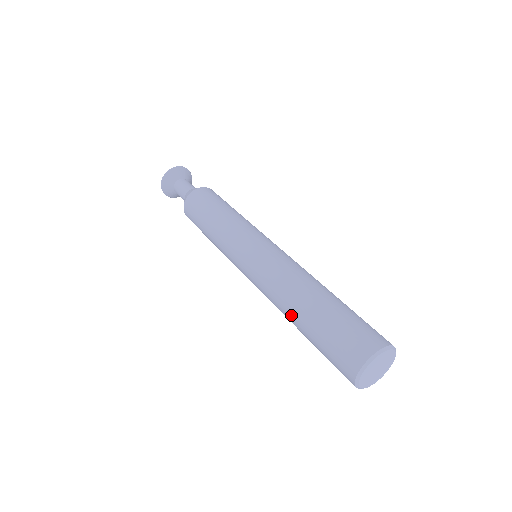
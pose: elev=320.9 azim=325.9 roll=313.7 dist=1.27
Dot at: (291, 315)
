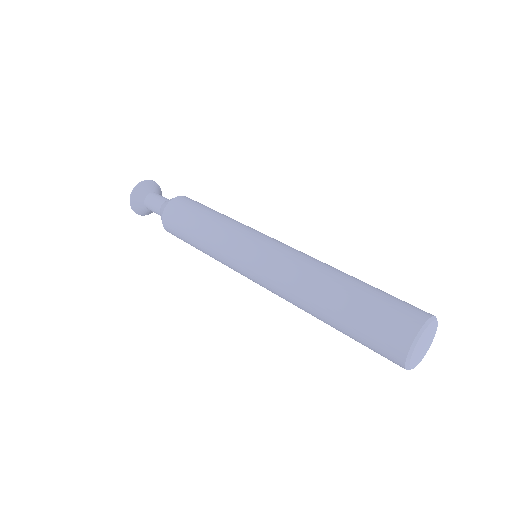
Dot at: (315, 306)
